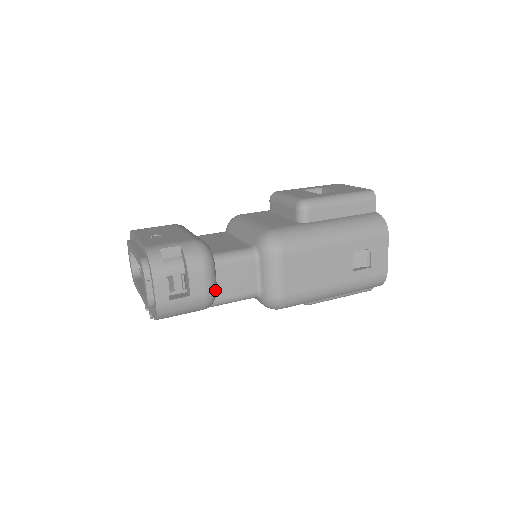
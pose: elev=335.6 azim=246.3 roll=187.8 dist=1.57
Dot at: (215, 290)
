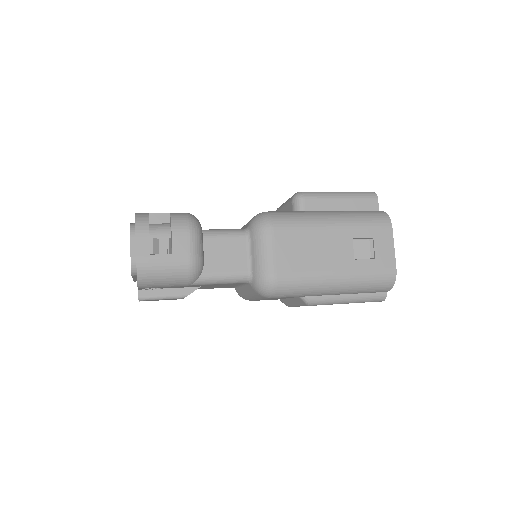
Dot at: (200, 258)
